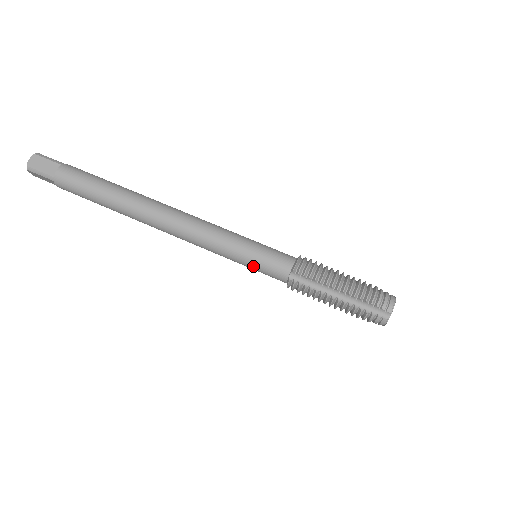
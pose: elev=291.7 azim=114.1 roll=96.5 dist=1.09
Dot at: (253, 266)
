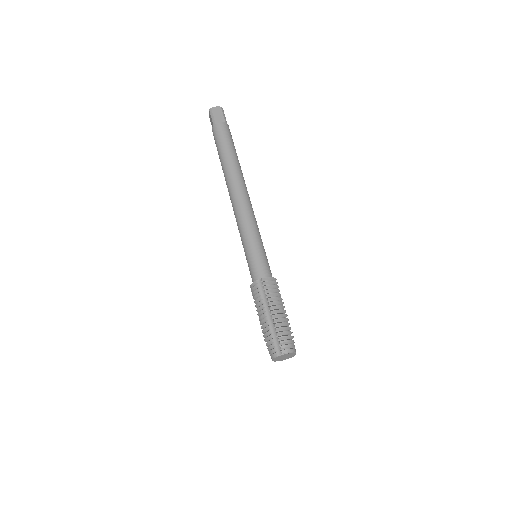
Dot at: (248, 257)
